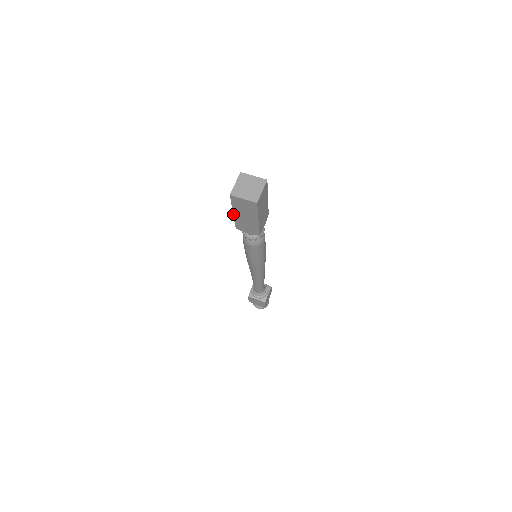
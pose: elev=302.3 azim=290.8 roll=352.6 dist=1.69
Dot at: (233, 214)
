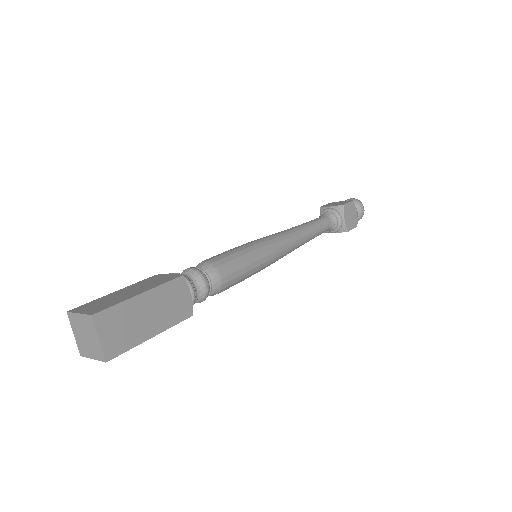
Dot at: occluded
